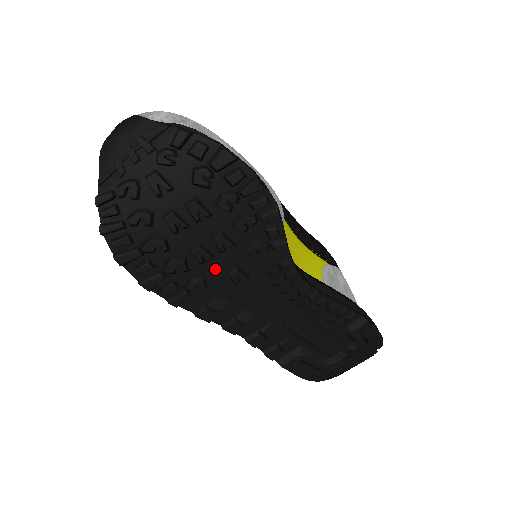
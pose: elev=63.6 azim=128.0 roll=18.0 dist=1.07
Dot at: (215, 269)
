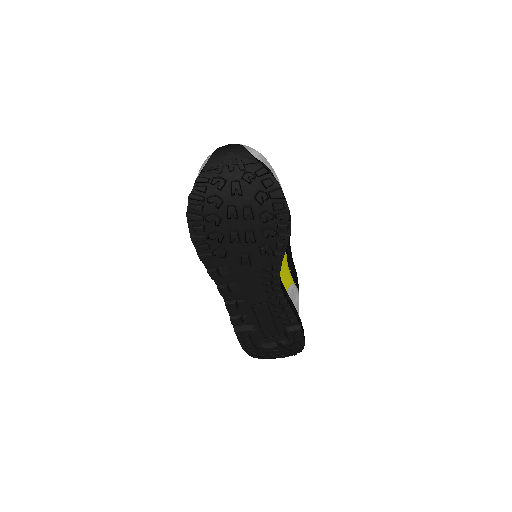
Dot at: (236, 250)
